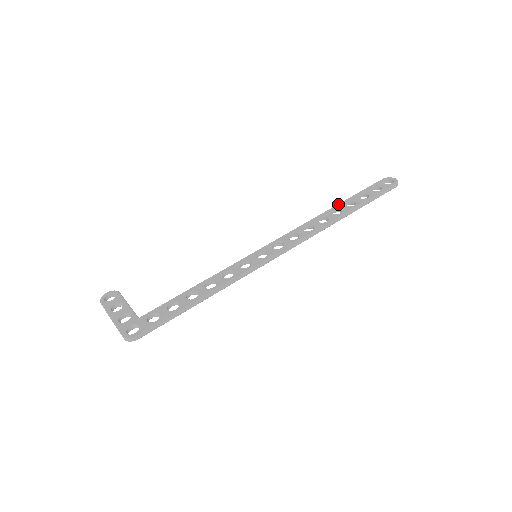
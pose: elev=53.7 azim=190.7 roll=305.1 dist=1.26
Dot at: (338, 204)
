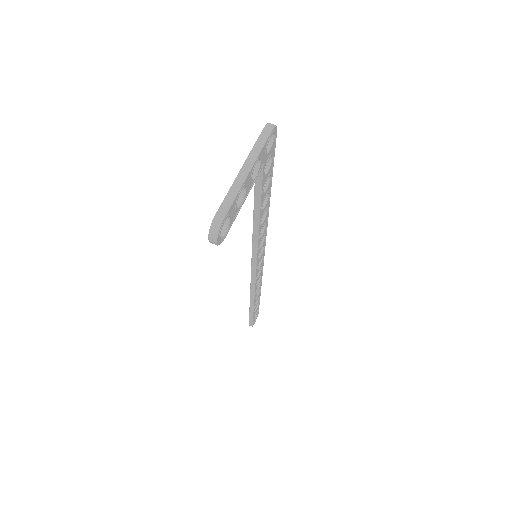
Dot at: occluded
